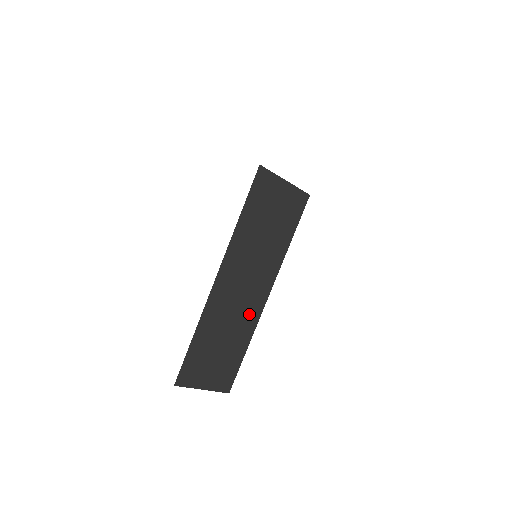
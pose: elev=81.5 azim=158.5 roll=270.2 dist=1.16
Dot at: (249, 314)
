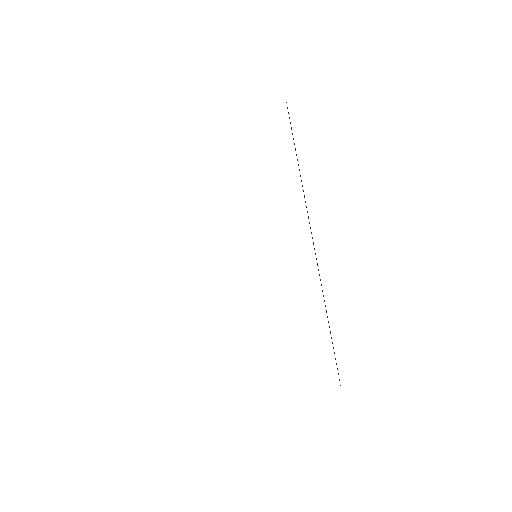
Dot at: occluded
